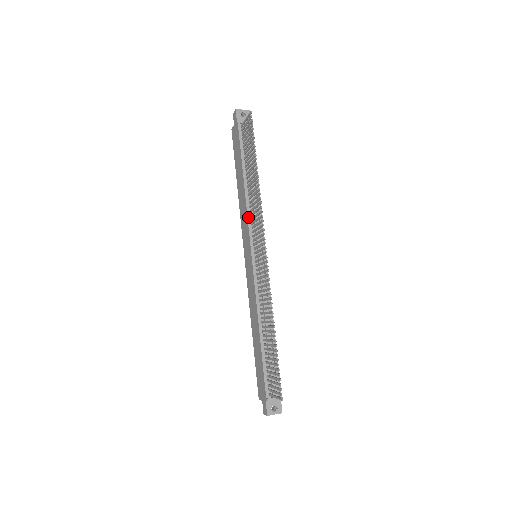
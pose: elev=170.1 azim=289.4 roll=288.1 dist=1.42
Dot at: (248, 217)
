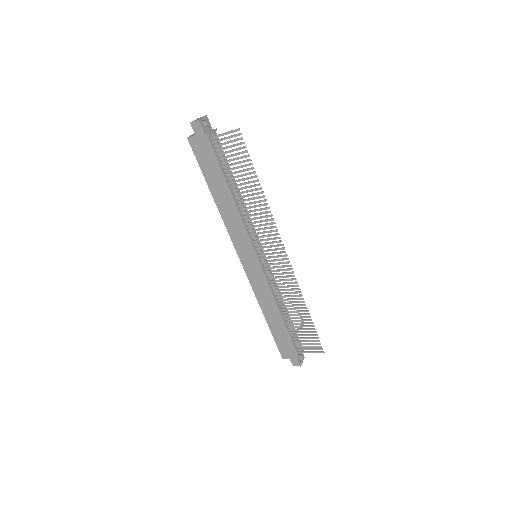
Dot at: (245, 227)
